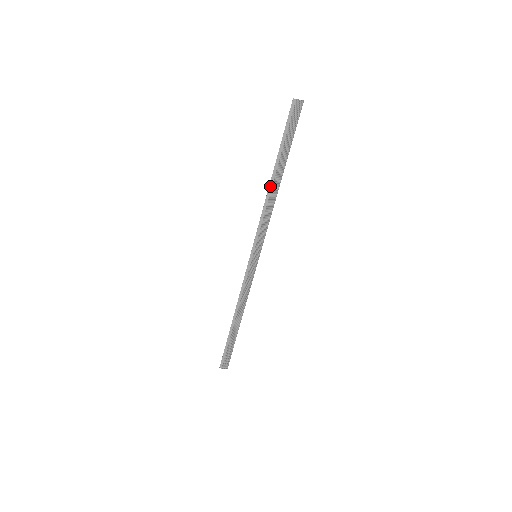
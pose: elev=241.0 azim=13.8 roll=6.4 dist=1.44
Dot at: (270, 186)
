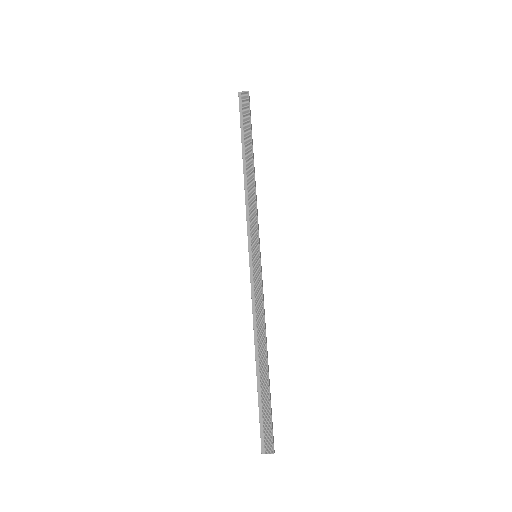
Dot at: (244, 173)
